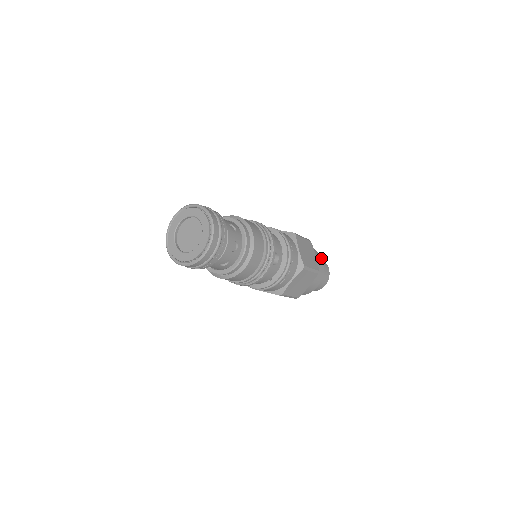
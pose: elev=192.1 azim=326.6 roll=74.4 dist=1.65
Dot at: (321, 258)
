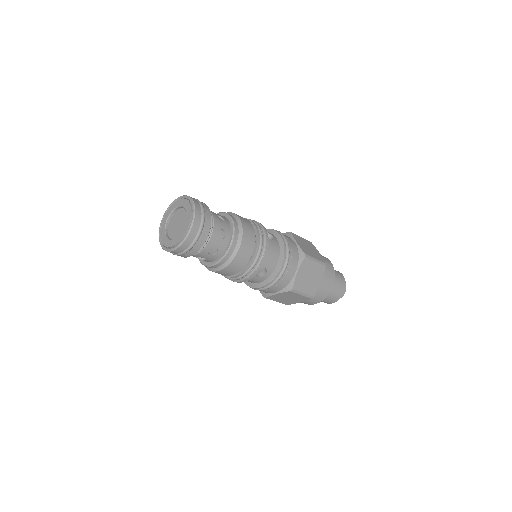
Dot at: (333, 283)
